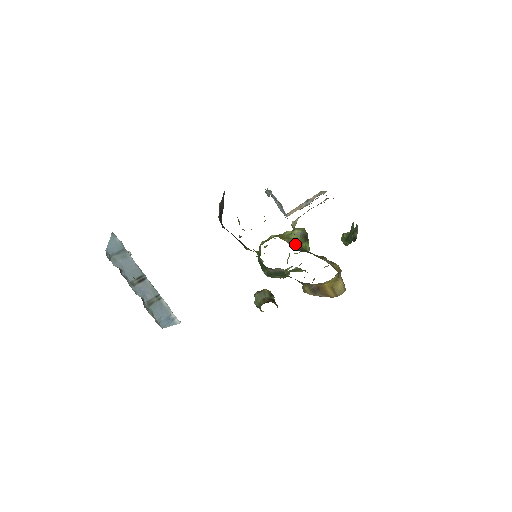
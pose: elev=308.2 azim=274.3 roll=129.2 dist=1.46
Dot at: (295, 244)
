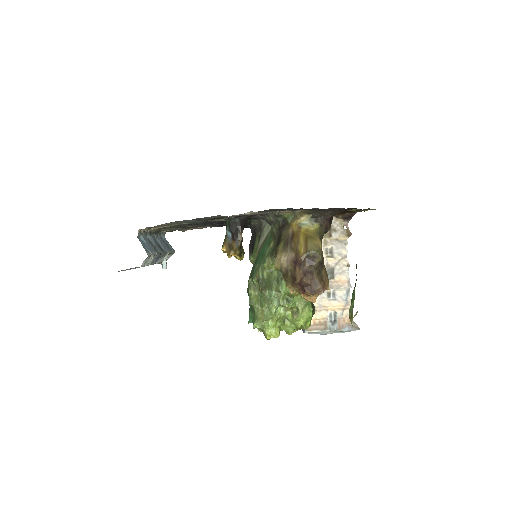
Dot at: occluded
